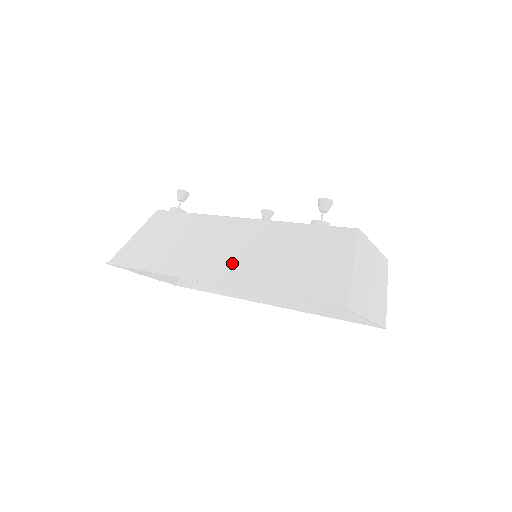
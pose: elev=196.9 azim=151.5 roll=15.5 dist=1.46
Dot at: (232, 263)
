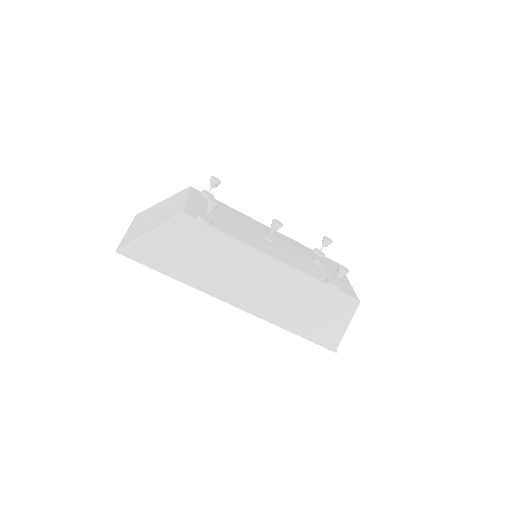
Dot at: (259, 297)
